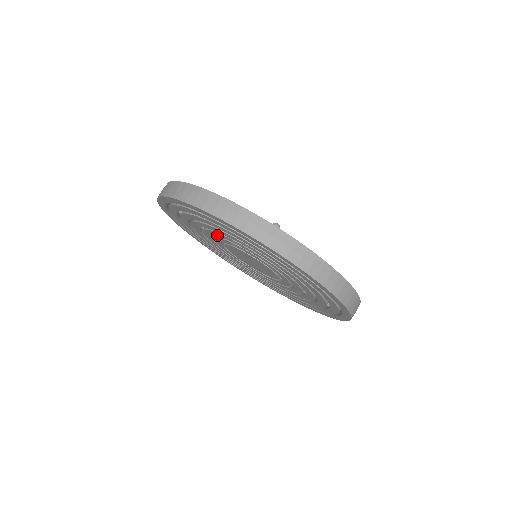
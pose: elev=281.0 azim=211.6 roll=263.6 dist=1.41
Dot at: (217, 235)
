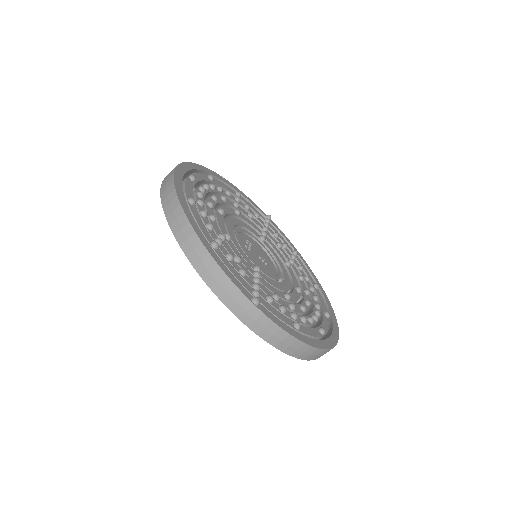
Dot at: occluded
